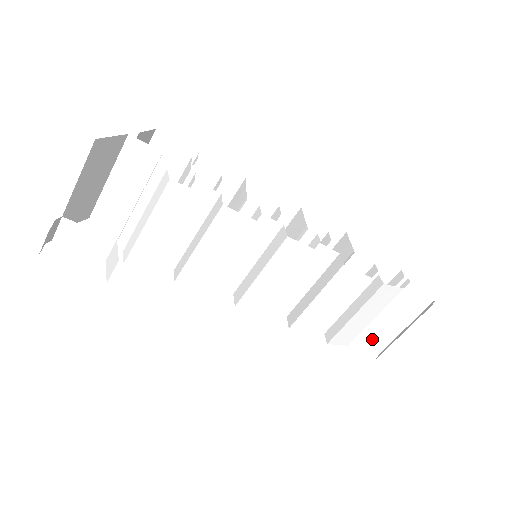
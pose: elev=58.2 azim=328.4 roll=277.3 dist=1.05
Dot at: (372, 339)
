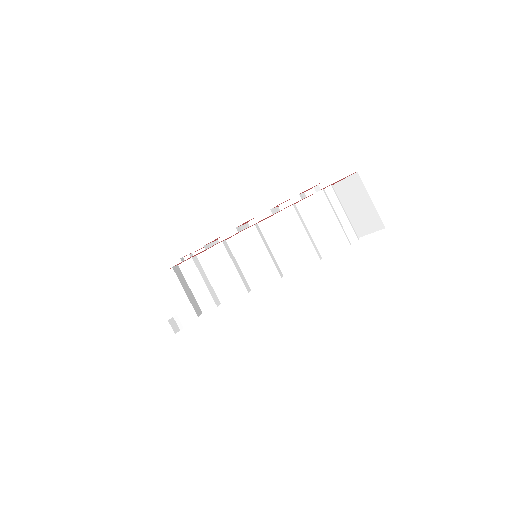
Dot at: (375, 228)
